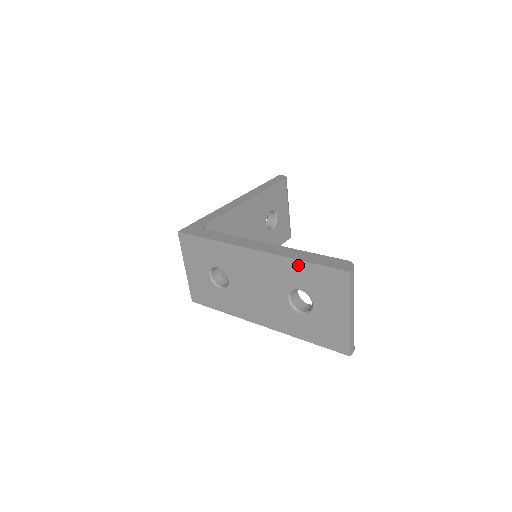
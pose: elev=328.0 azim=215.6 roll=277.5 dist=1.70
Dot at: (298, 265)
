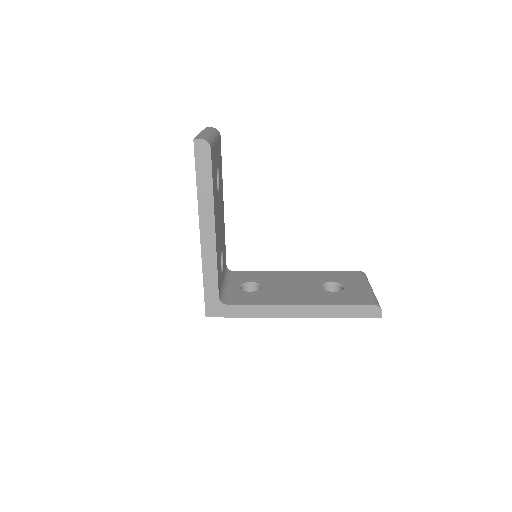
Dot at: occluded
